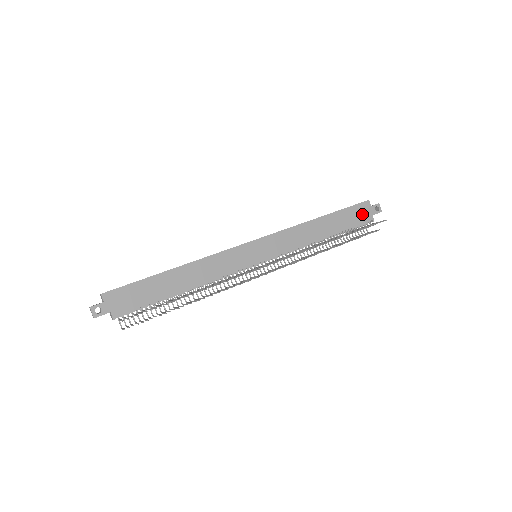
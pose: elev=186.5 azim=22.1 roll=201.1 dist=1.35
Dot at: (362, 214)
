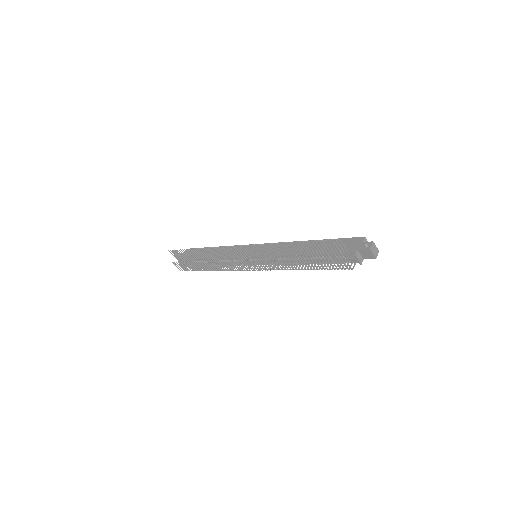
Dot at: (348, 246)
